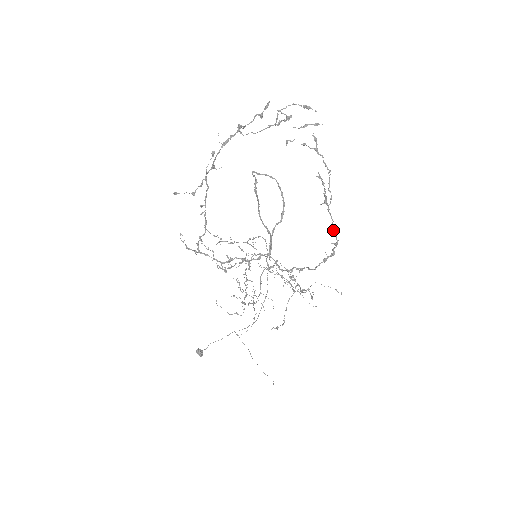
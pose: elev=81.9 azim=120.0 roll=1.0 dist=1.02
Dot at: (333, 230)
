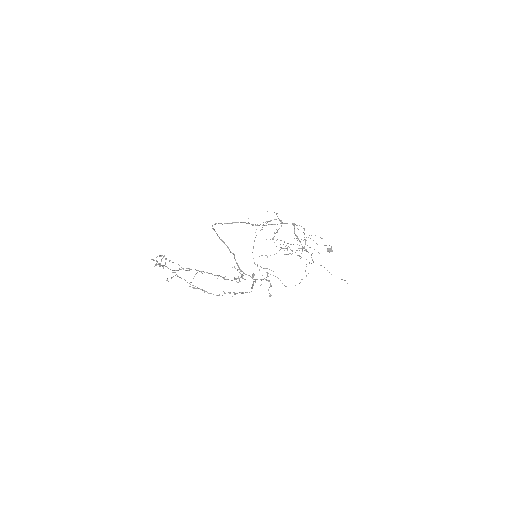
Dot at: occluded
